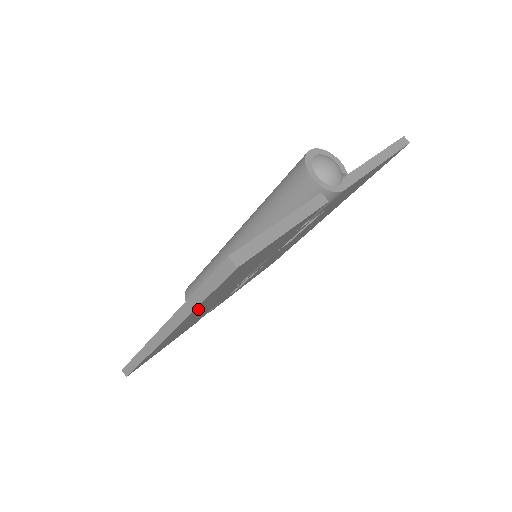
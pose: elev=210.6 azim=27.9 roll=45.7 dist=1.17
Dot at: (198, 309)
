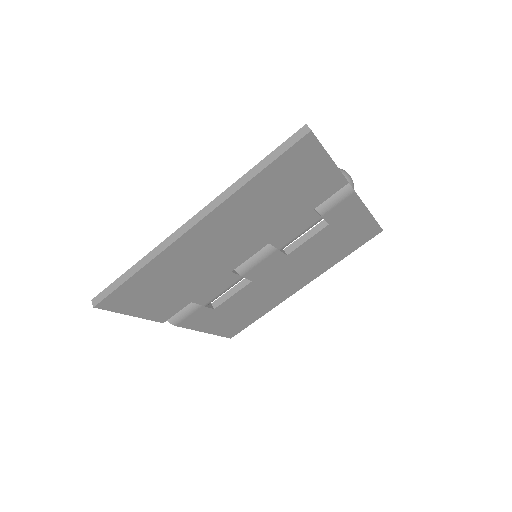
Dot at: (238, 203)
